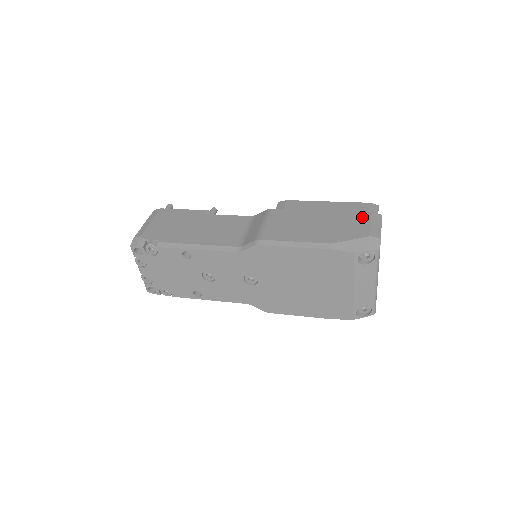
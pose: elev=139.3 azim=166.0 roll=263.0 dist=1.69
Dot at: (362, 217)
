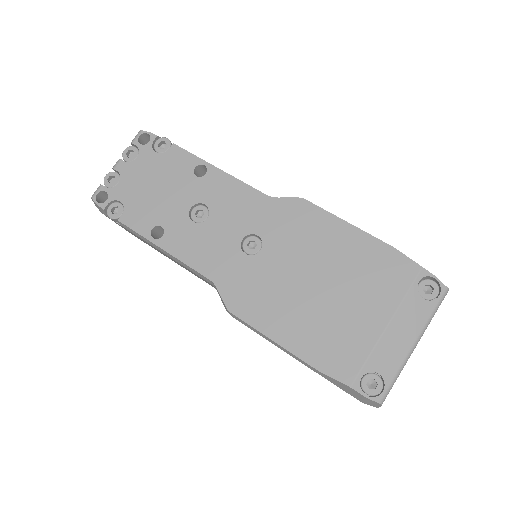
Dot at: occluded
